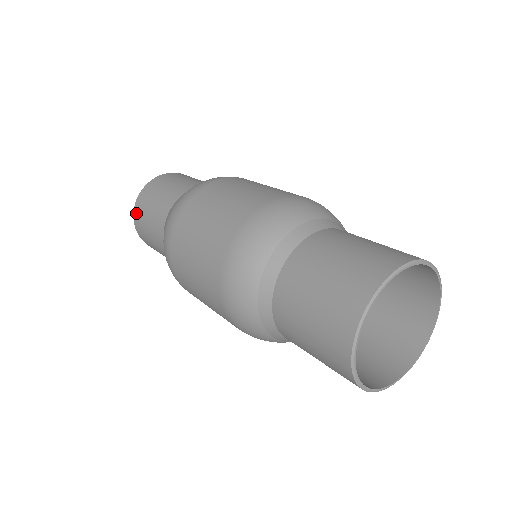
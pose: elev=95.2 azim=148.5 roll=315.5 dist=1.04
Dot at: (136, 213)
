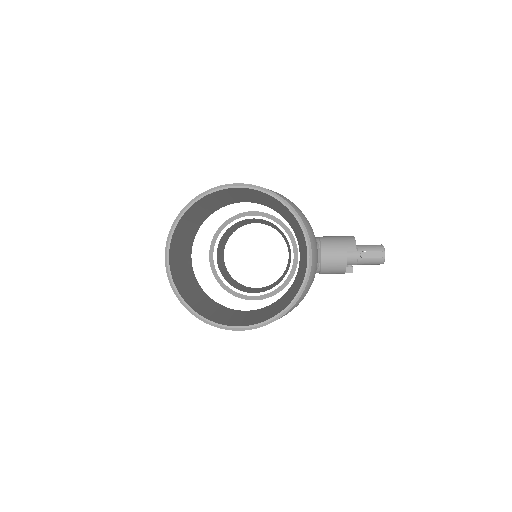
Dot at: occluded
